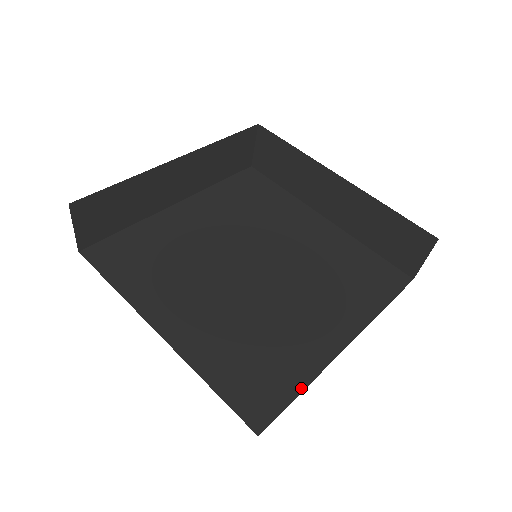
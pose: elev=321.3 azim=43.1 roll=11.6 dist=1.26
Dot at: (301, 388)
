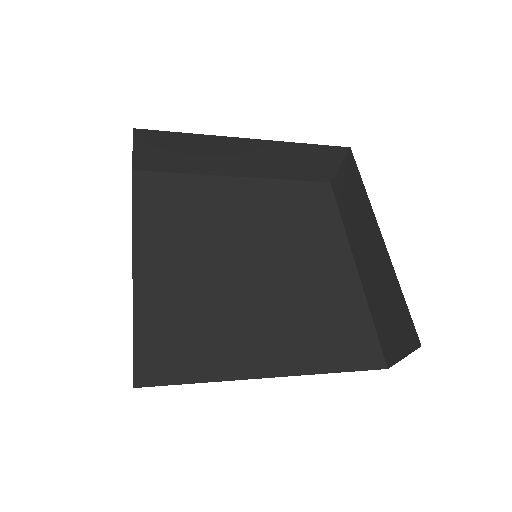
Dot at: (199, 380)
